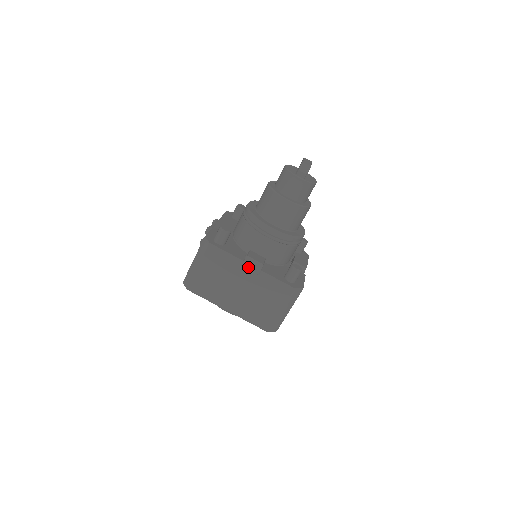
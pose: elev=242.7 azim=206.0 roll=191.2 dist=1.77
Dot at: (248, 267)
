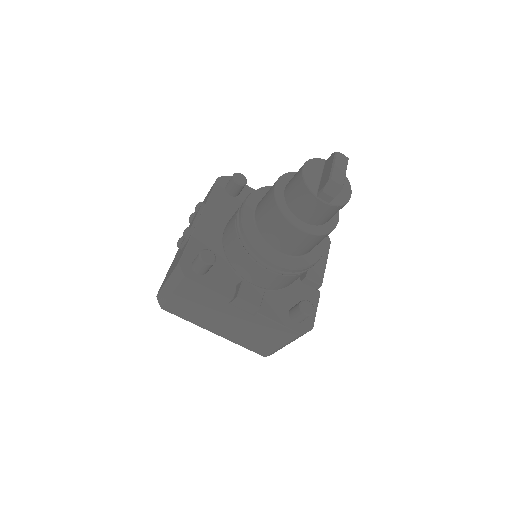
Dot at: (239, 306)
